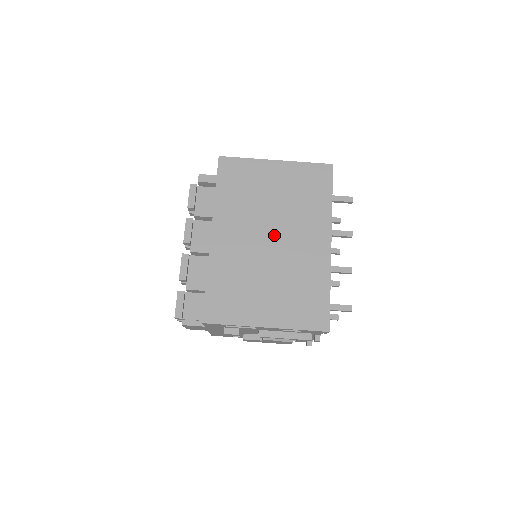
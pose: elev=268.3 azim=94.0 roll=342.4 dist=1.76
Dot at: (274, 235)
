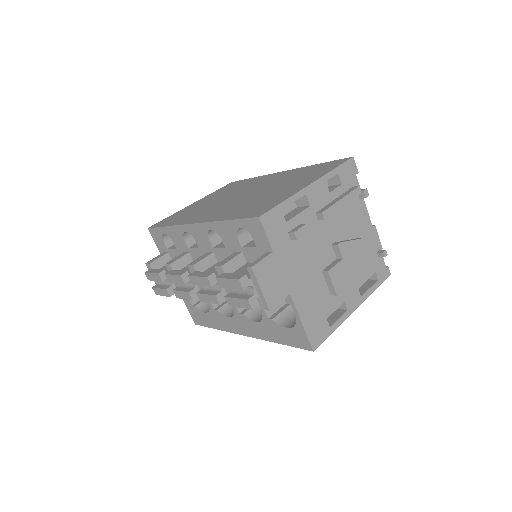
Dot at: (241, 195)
